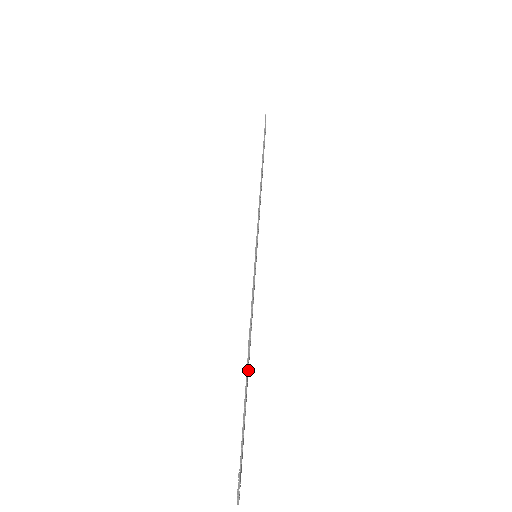
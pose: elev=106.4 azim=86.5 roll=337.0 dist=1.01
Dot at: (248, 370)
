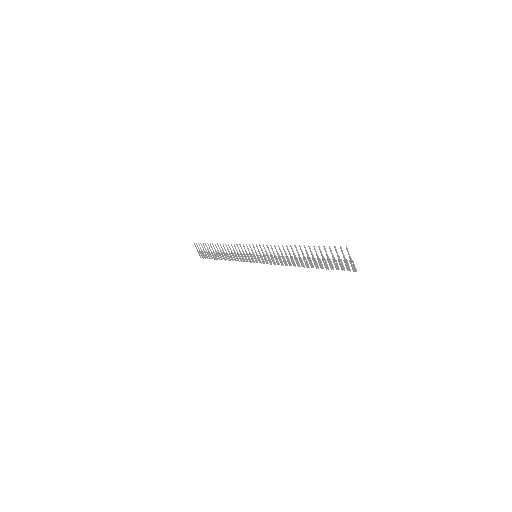
Dot at: occluded
